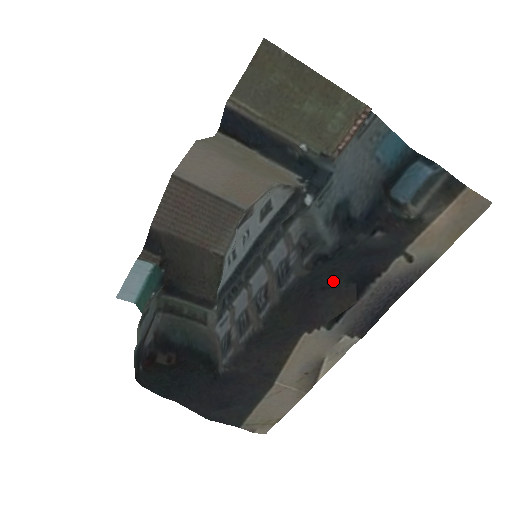
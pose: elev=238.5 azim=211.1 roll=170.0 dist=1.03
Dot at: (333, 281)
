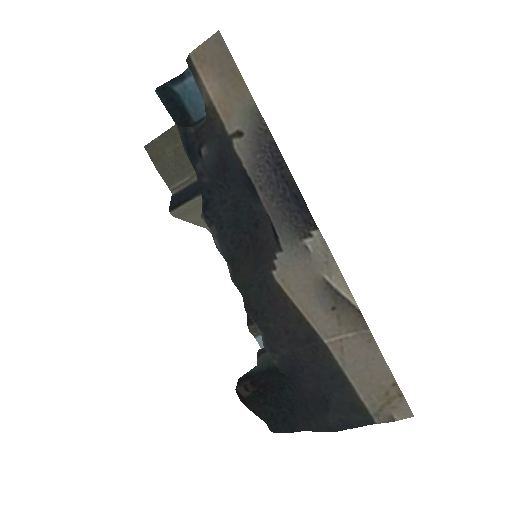
Dot at: (251, 213)
